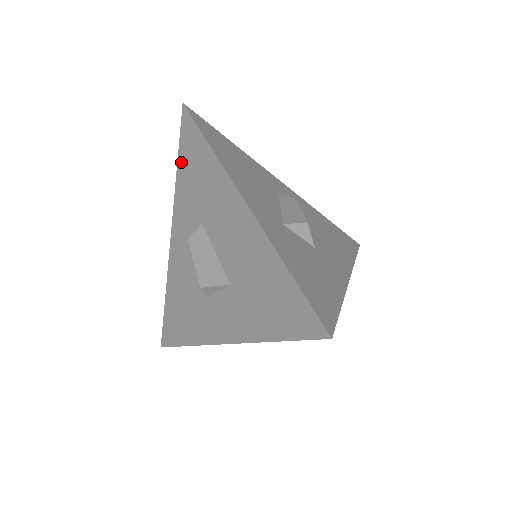
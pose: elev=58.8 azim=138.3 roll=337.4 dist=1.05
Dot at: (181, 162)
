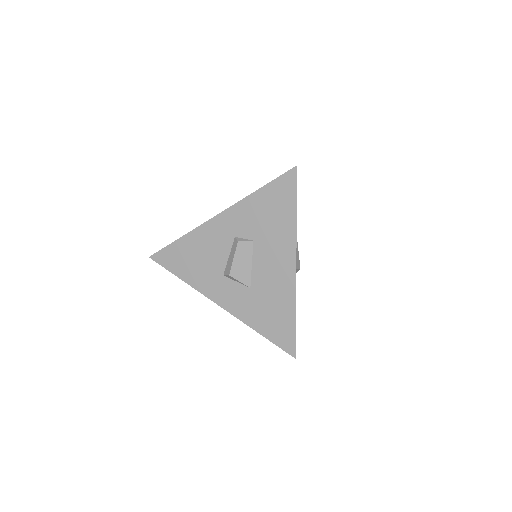
Dot at: (265, 192)
